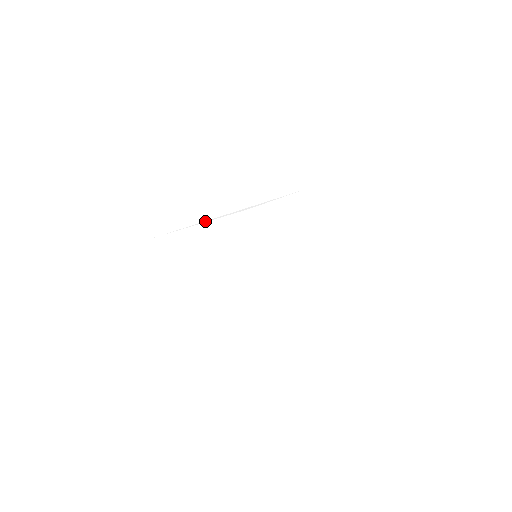
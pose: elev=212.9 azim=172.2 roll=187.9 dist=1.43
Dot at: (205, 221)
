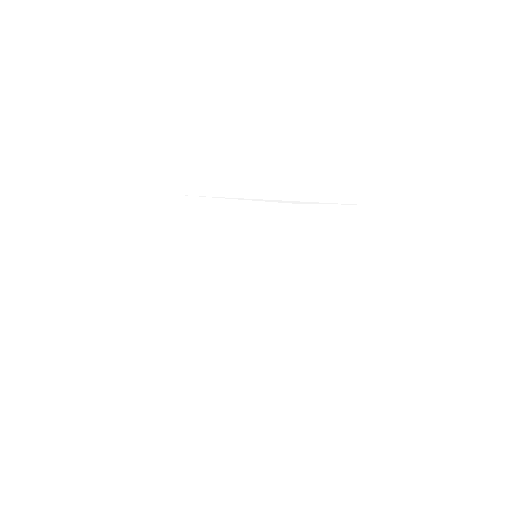
Dot at: (239, 198)
